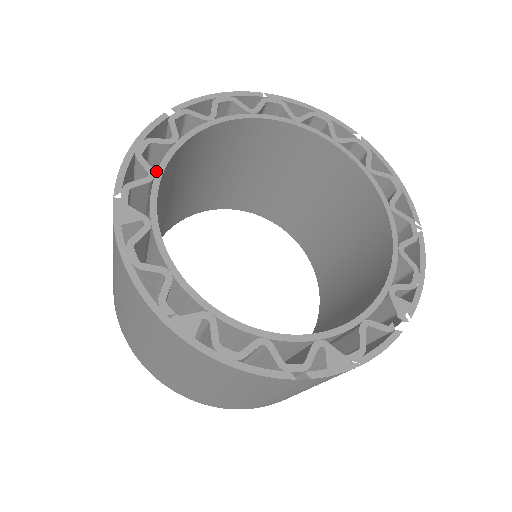
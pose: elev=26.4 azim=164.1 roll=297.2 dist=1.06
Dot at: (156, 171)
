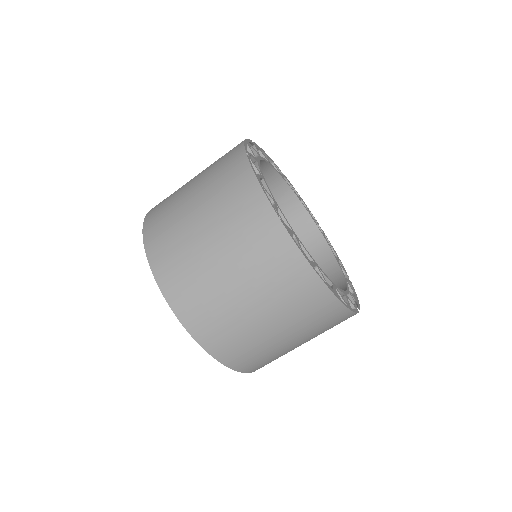
Dot at: (273, 199)
